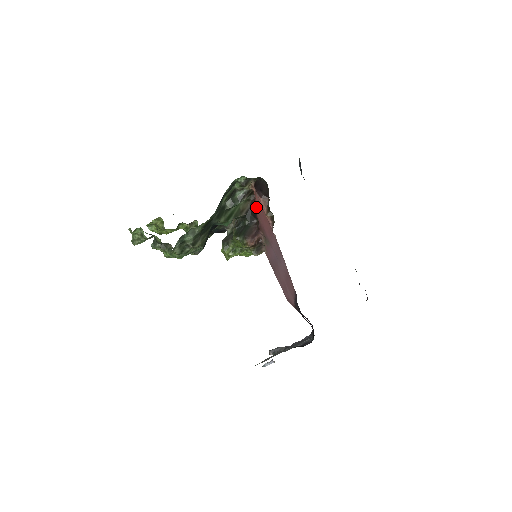
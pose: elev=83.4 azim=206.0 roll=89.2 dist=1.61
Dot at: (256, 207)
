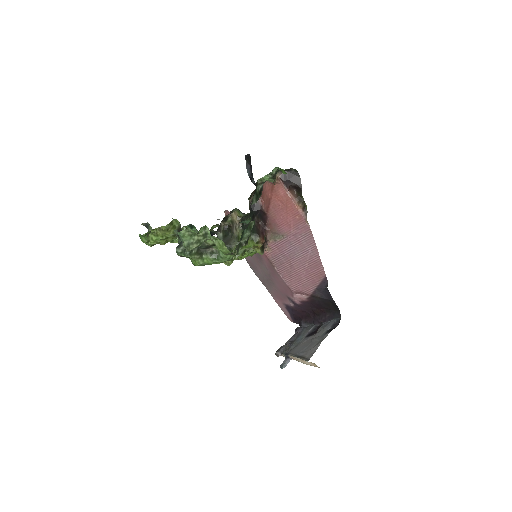
Dot at: (271, 201)
